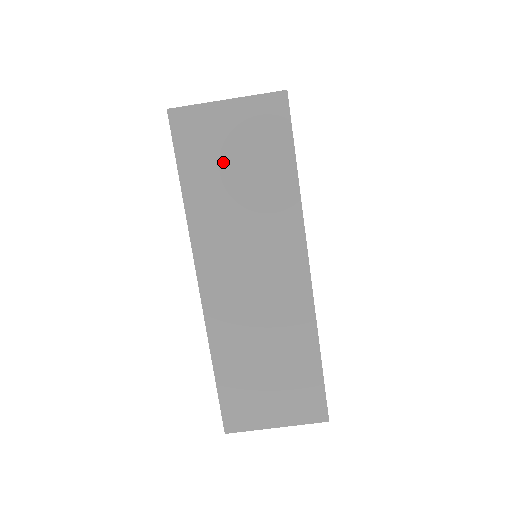
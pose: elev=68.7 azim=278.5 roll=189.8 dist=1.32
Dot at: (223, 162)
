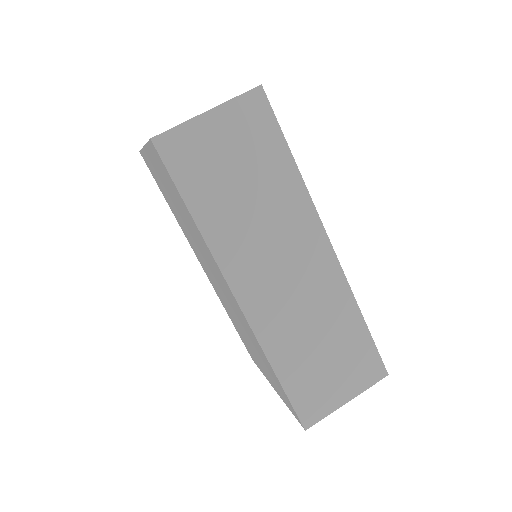
Dot at: (223, 174)
